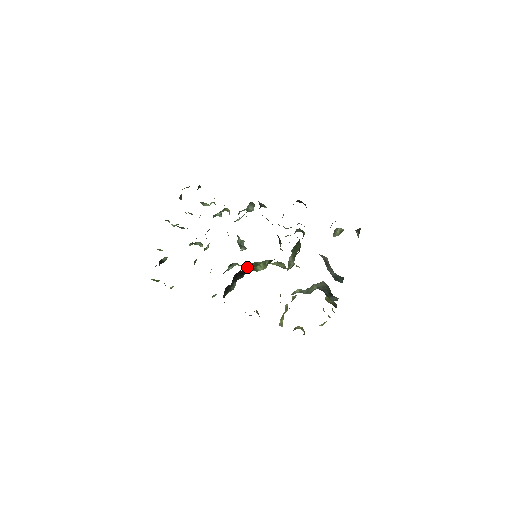
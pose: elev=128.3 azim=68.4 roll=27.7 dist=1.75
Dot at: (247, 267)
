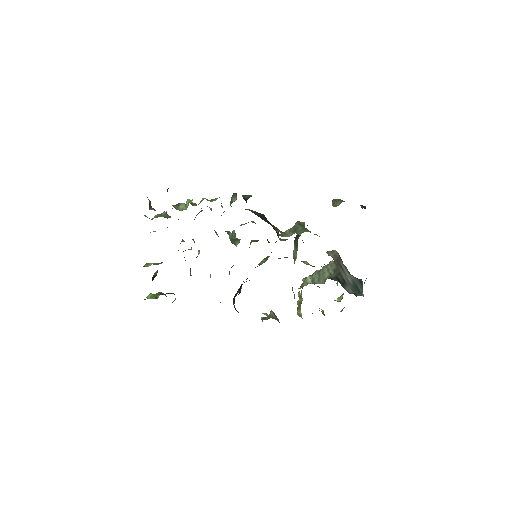
Dot at: occluded
